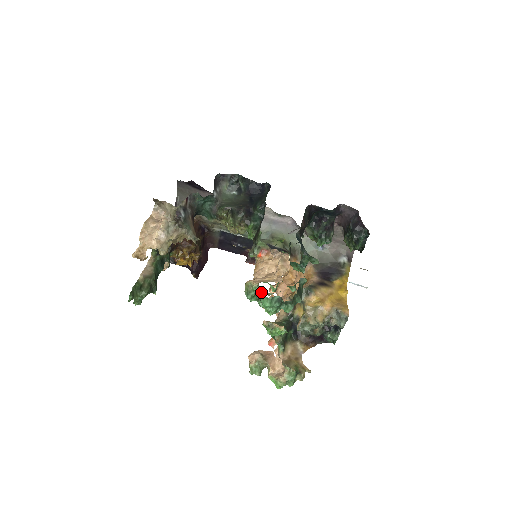
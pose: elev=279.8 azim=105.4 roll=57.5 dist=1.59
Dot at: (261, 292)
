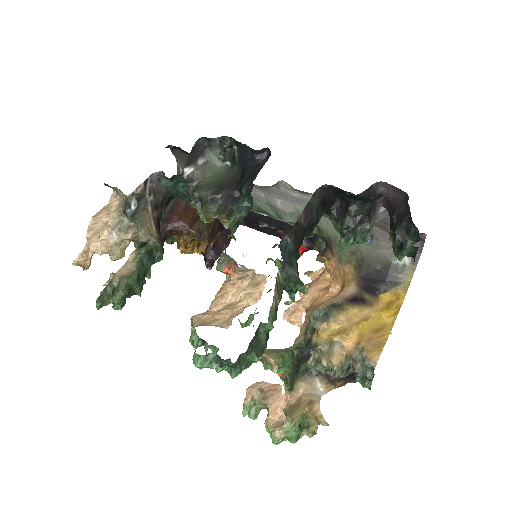
Dot at: (198, 341)
